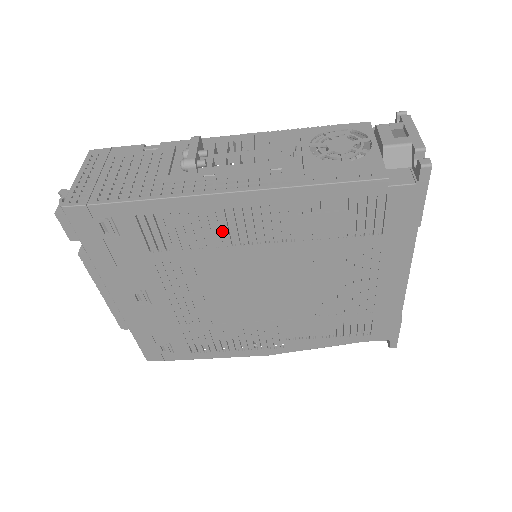
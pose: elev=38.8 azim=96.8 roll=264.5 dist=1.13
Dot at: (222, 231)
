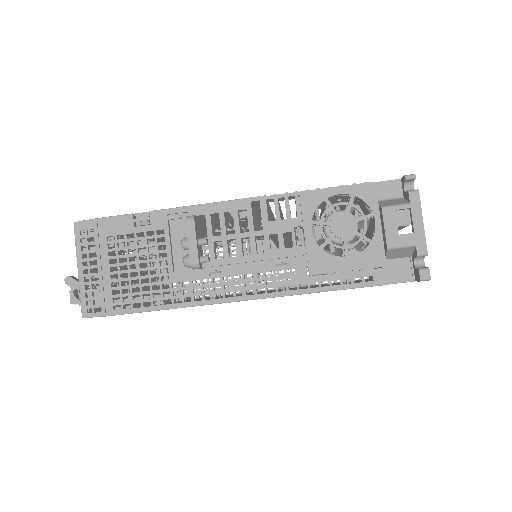
Dot at: occluded
